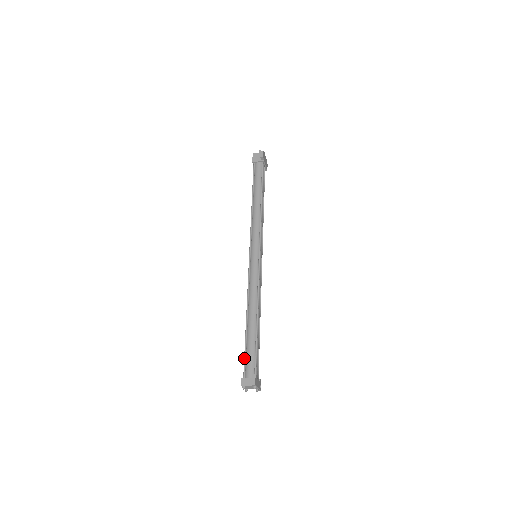
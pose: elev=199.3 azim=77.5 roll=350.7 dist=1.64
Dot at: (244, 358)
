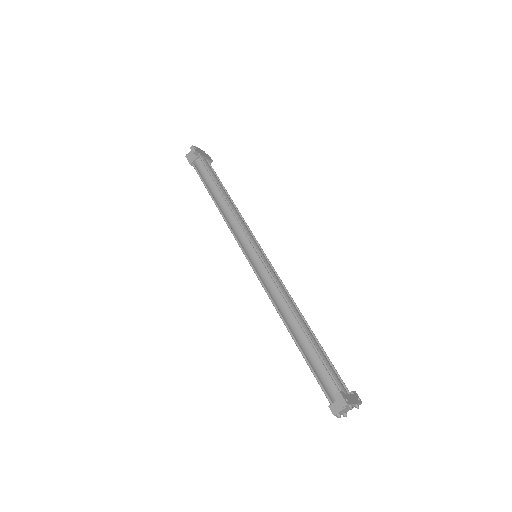
Dot at: occluded
